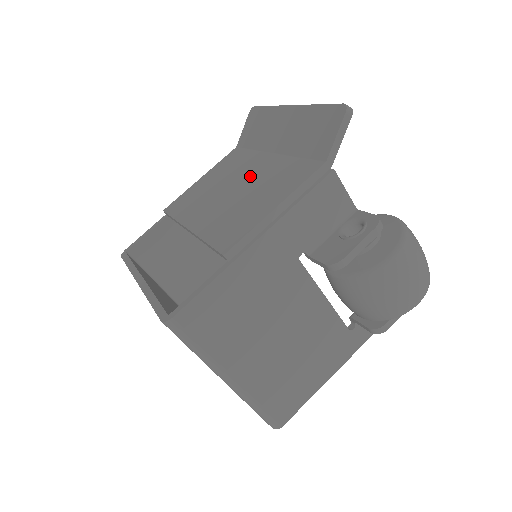
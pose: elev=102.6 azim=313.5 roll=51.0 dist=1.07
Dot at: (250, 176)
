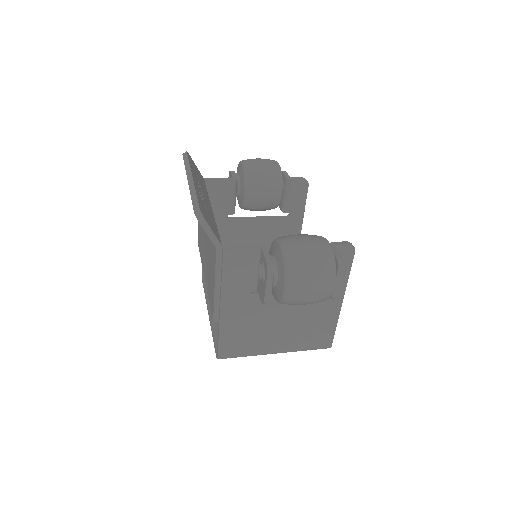
Dot at: (206, 235)
